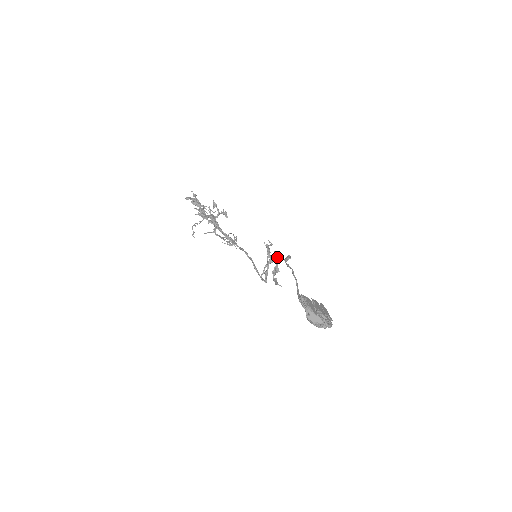
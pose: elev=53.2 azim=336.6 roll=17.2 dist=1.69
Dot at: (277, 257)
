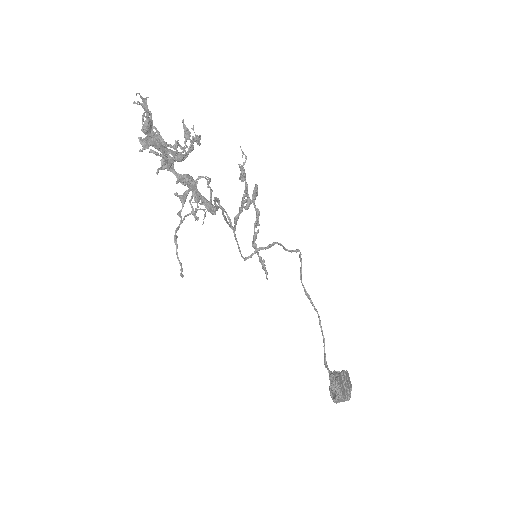
Dot at: occluded
